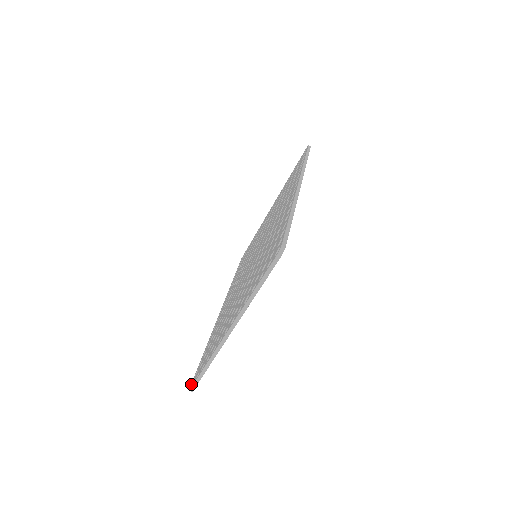
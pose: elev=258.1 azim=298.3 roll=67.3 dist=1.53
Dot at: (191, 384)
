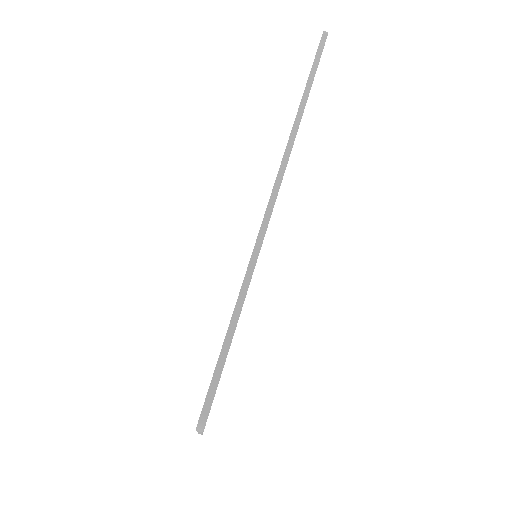
Dot at: occluded
